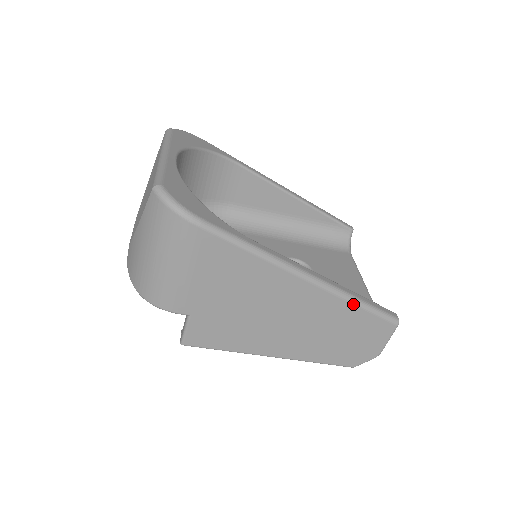
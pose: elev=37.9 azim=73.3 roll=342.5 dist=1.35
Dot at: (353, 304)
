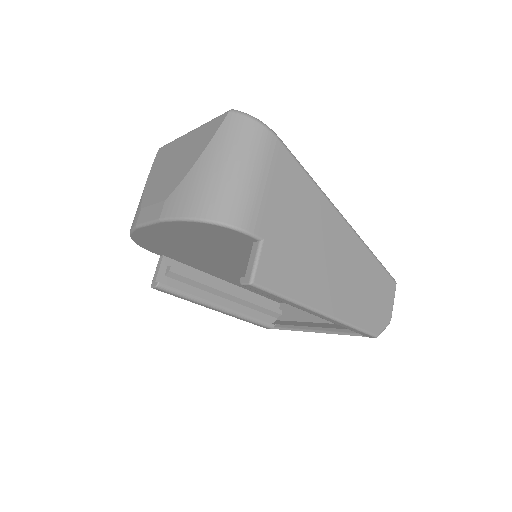
Dot at: (370, 252)
